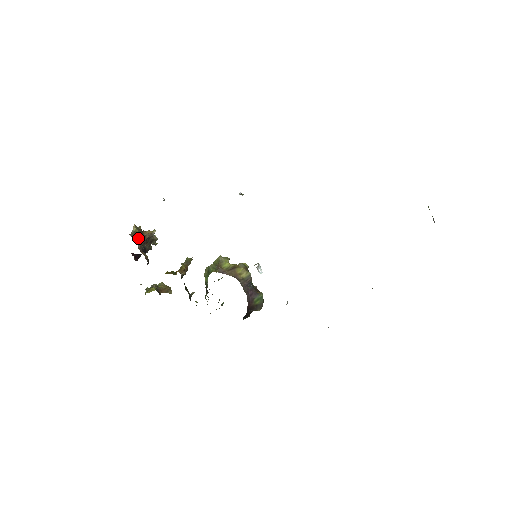
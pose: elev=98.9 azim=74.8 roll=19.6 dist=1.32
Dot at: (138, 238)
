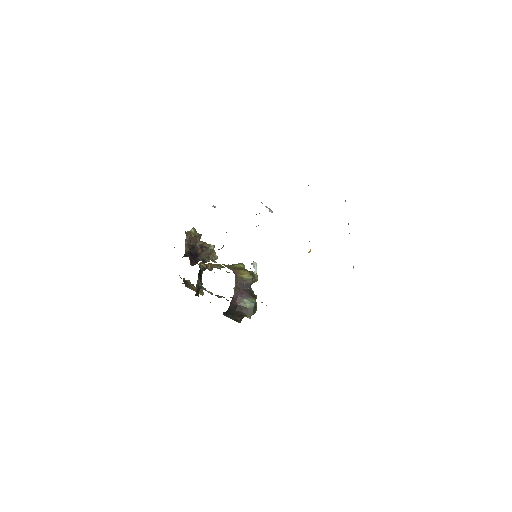
Dot at: (191, 236)
